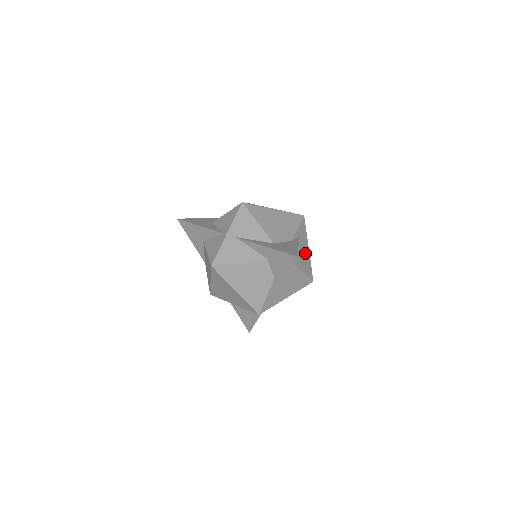
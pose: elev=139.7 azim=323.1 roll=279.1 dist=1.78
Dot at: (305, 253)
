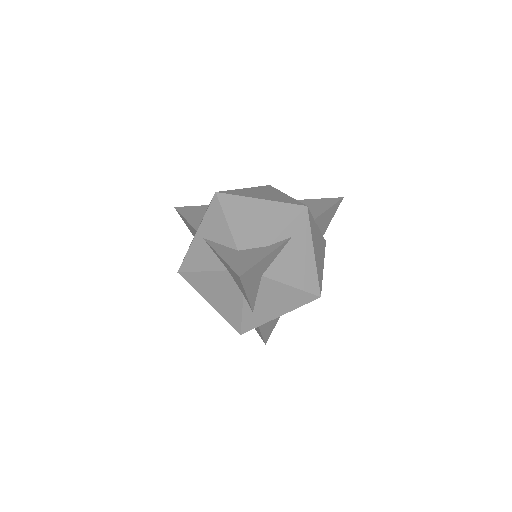
Dot at: (304, 259)
